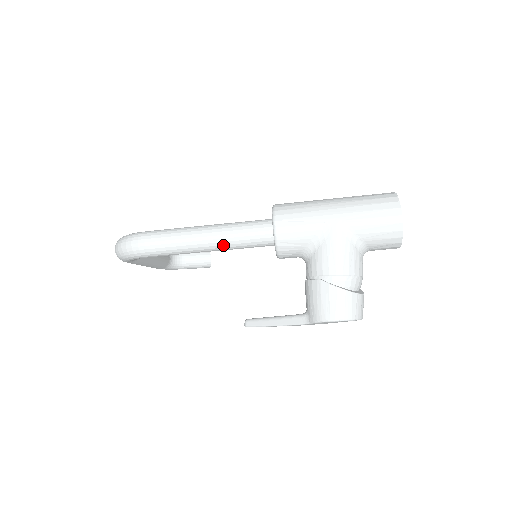
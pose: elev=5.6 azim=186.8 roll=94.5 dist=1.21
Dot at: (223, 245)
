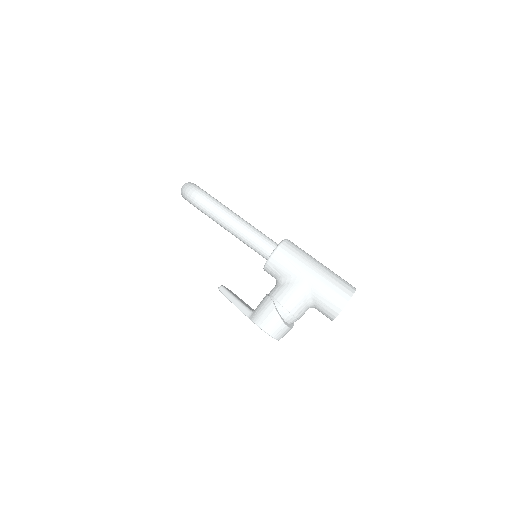
Dot at: (240, 237)
